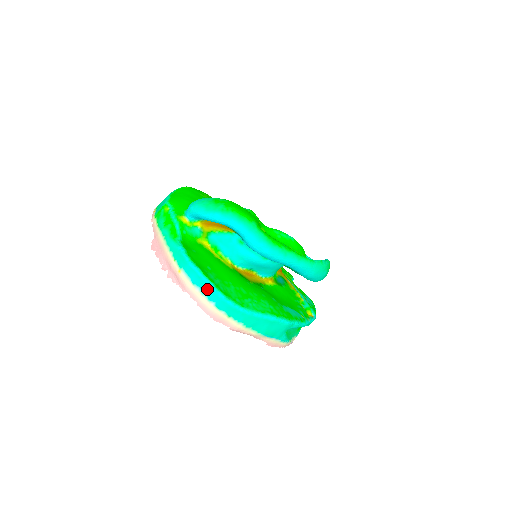
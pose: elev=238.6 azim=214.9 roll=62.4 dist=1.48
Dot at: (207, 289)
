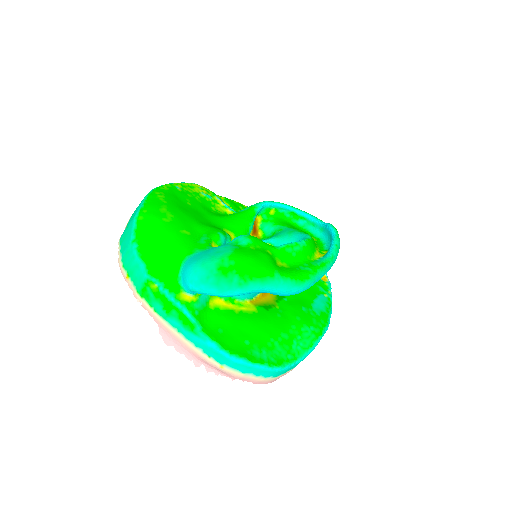
Dot at: (261, 372)
